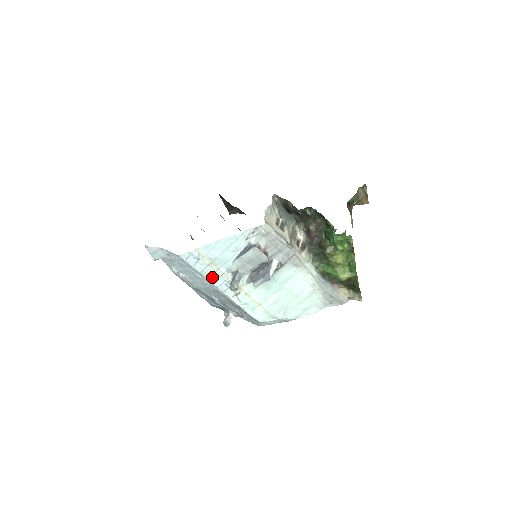
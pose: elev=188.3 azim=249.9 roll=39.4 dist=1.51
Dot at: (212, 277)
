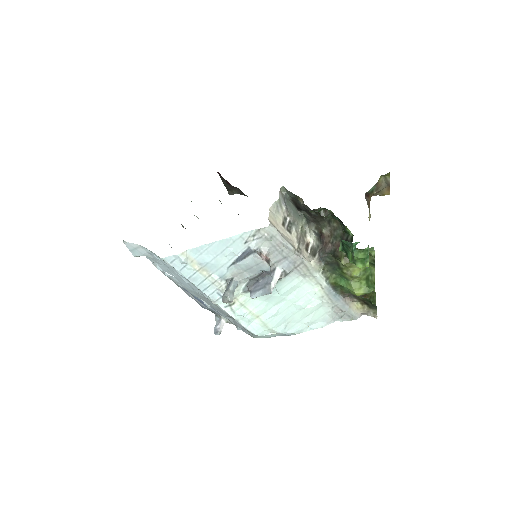
Dot at: (202, 284)
